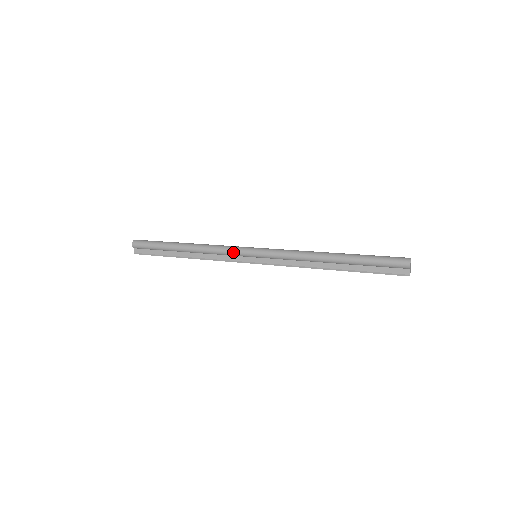
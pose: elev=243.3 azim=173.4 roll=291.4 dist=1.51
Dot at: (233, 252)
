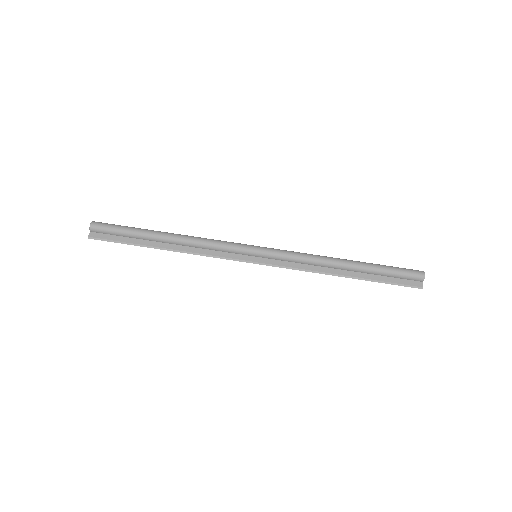
Dot at: (231, 246)
